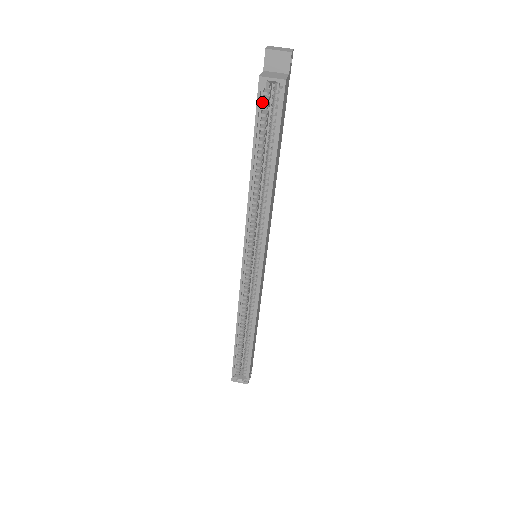
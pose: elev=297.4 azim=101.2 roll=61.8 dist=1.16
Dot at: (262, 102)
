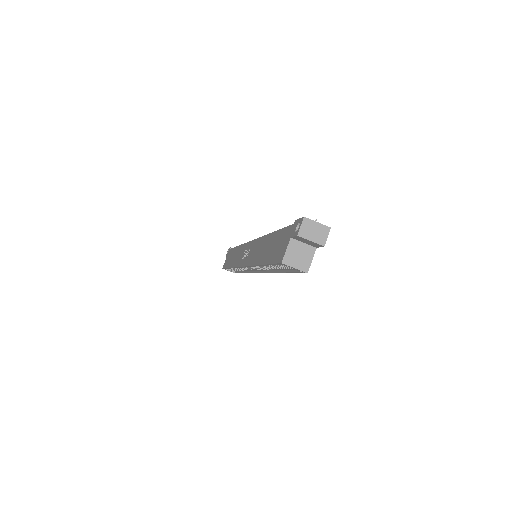
Dot at: occluded
